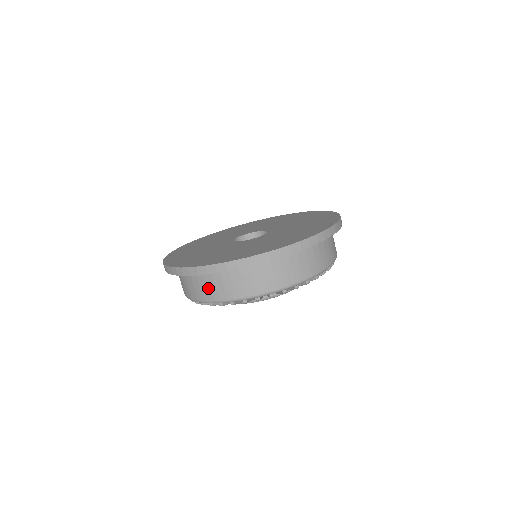
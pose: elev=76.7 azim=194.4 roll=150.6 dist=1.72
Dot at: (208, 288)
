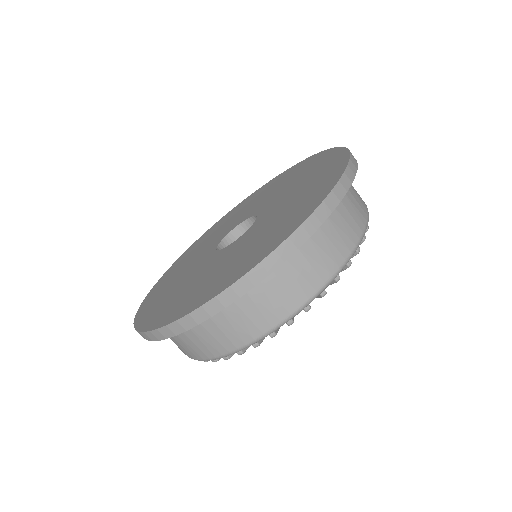
Dot at: occluded
